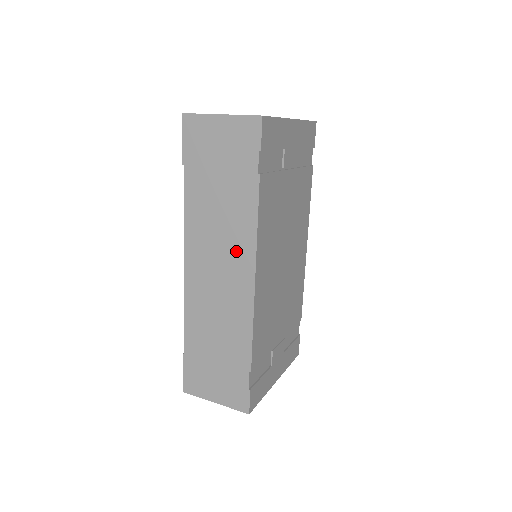
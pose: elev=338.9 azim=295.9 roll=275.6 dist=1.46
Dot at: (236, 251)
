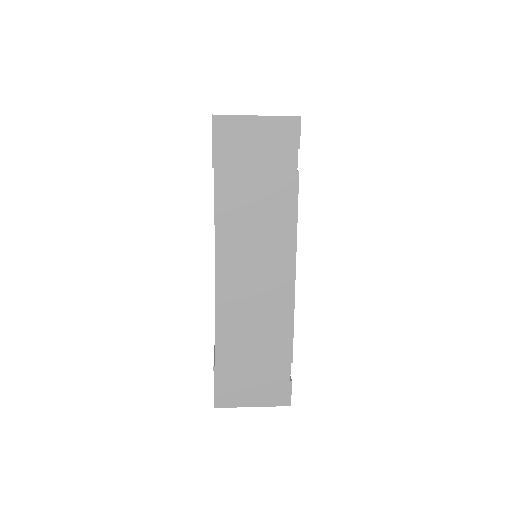
Dot at: (275, 247)
